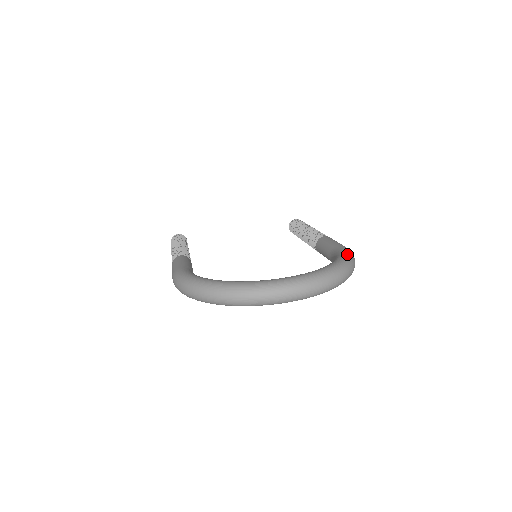
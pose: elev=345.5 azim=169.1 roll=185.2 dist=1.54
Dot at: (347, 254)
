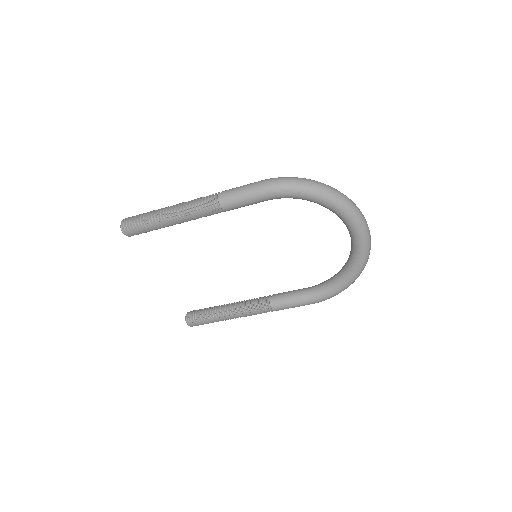
Dot at: occluded
